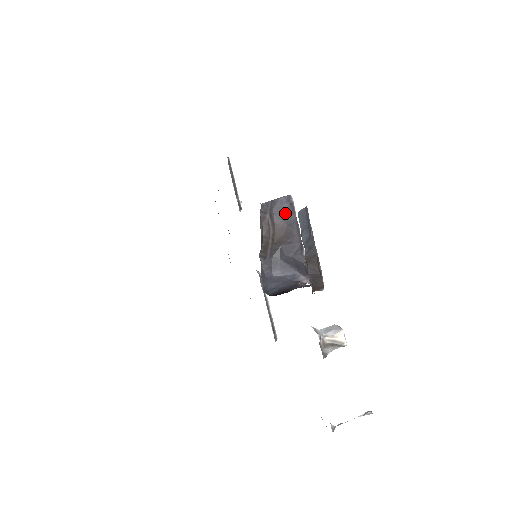
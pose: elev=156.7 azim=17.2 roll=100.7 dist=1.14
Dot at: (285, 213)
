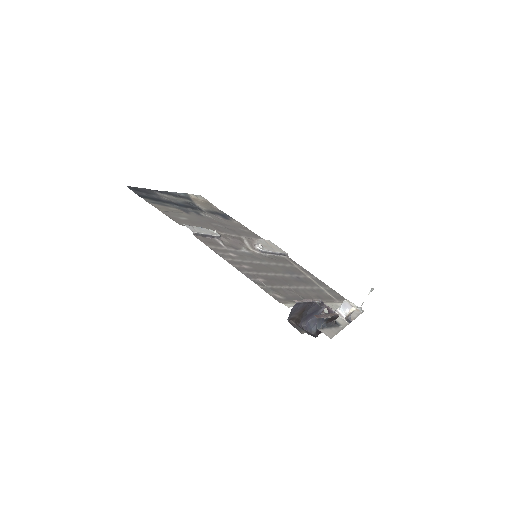
Dot at: (298, 308)
